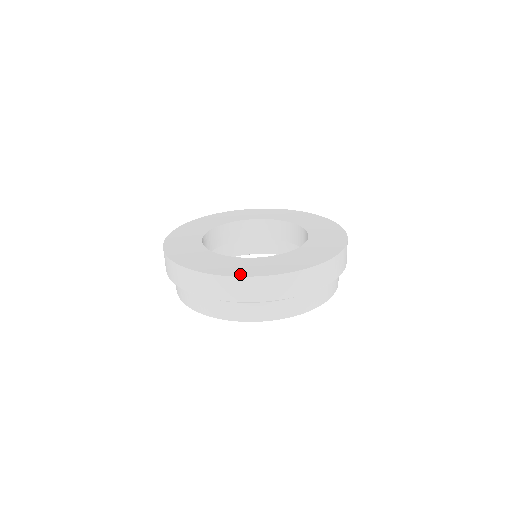
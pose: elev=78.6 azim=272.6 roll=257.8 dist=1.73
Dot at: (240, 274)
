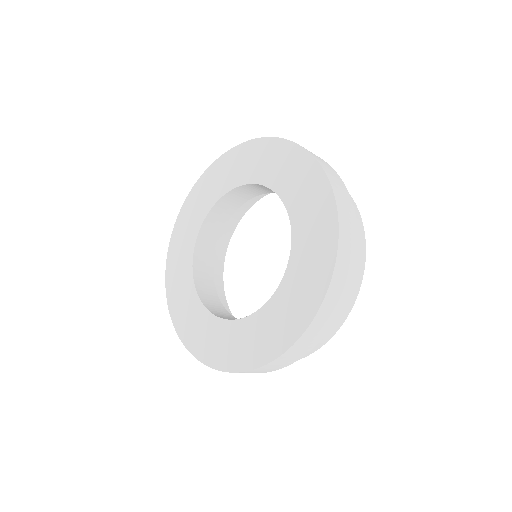
Dot at: (290, 340)
